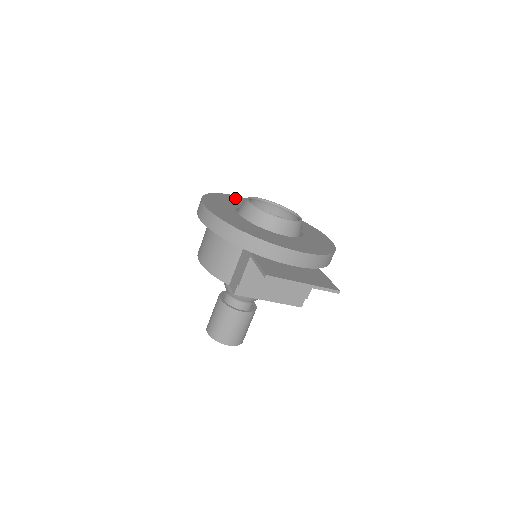
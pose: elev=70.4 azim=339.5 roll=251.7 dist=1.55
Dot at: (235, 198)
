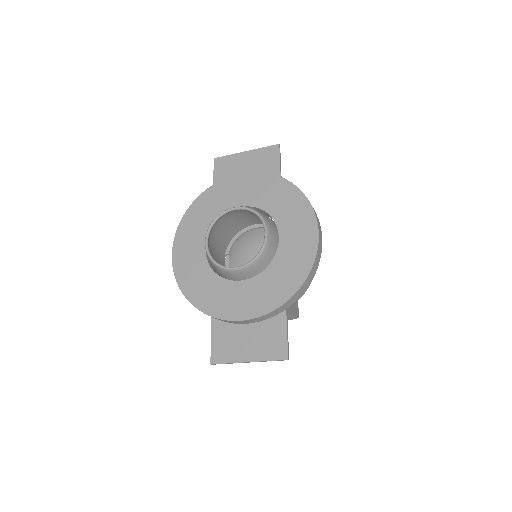
Dot at: (219, 192)
